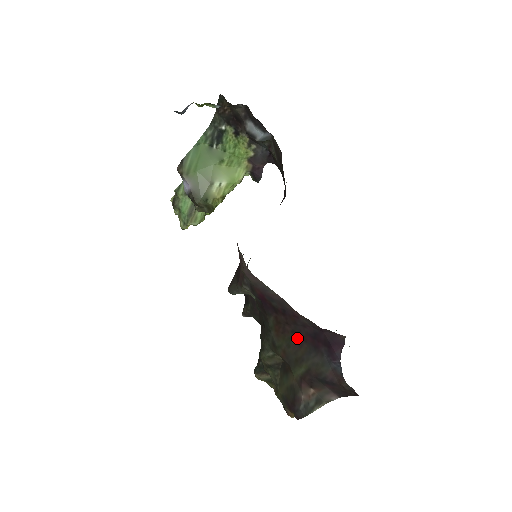
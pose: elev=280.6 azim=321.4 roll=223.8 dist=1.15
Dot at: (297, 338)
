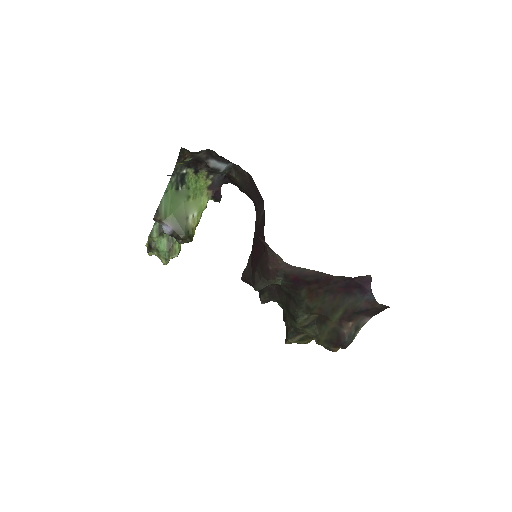
Dot at: (330, 294)
